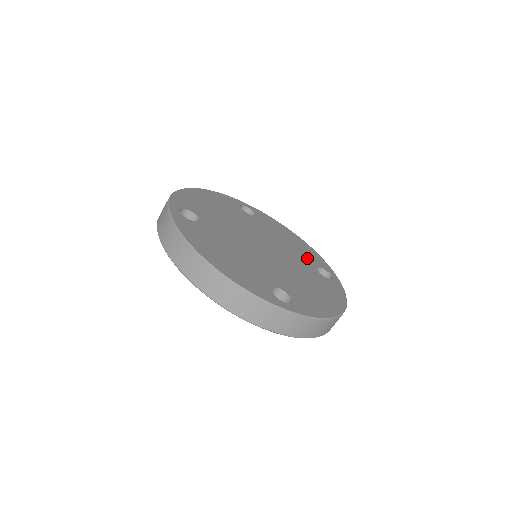
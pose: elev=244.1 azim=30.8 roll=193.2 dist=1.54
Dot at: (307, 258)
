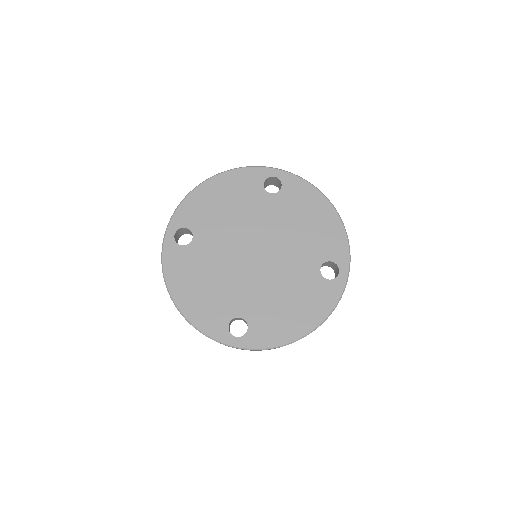
Dot at: (317, 250)
